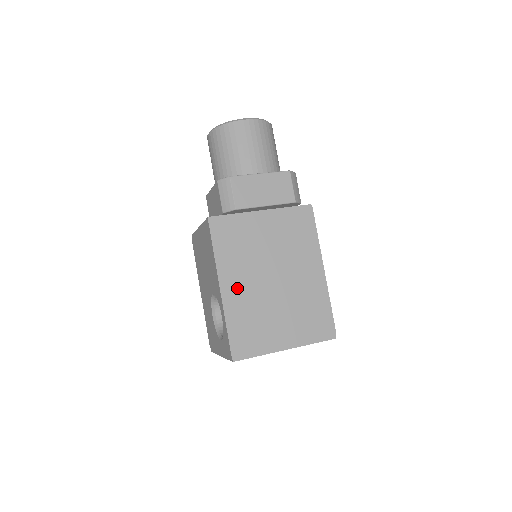
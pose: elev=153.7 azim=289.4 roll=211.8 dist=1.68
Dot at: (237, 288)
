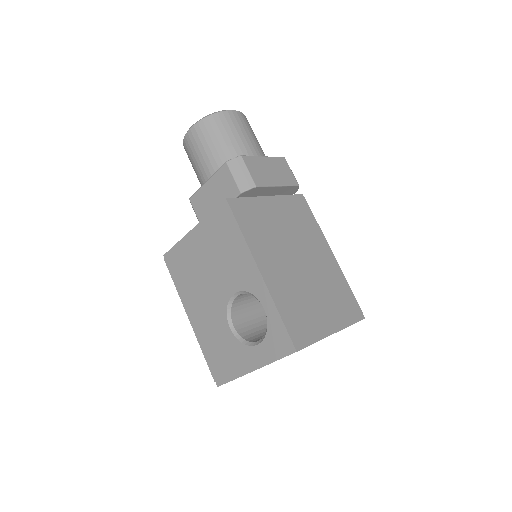
Dot at: (274, 271)
